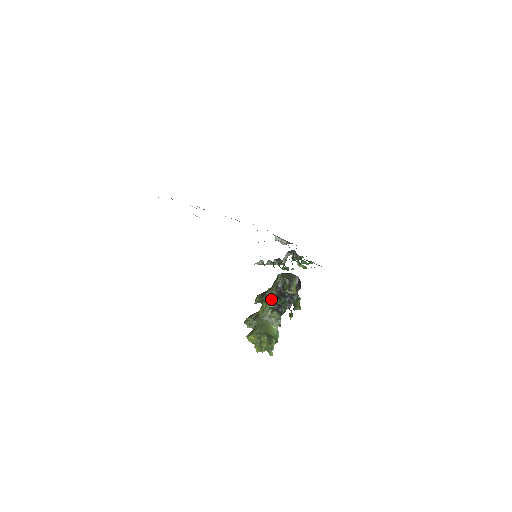
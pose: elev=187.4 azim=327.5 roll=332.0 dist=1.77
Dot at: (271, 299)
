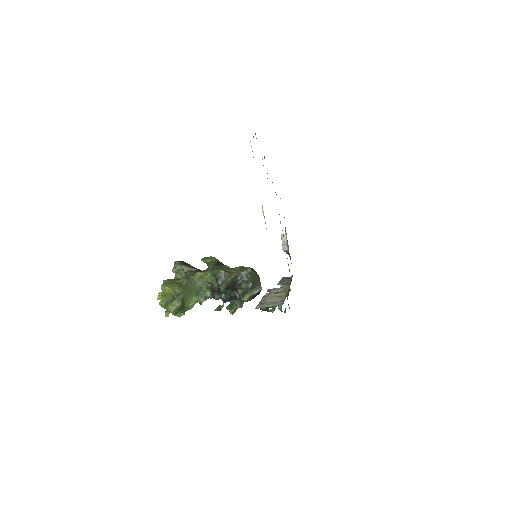
Dot at: (220, 280)
